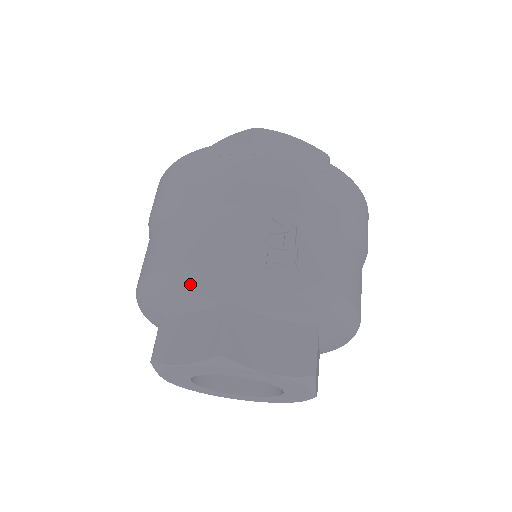
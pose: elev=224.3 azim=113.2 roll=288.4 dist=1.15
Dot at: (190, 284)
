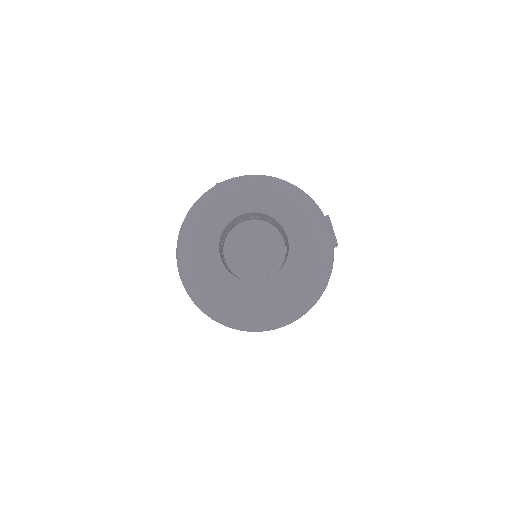
Dot at: (189, 218)
